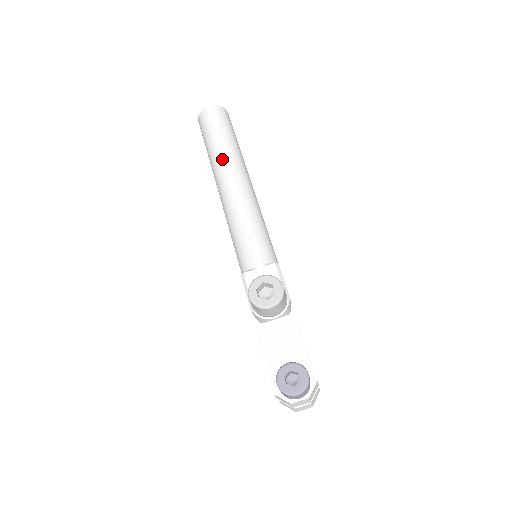
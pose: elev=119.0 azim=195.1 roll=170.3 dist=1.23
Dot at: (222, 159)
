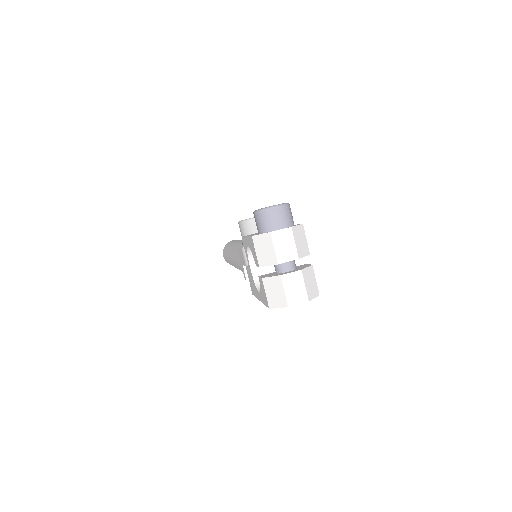
Dot at: (236, 241)
